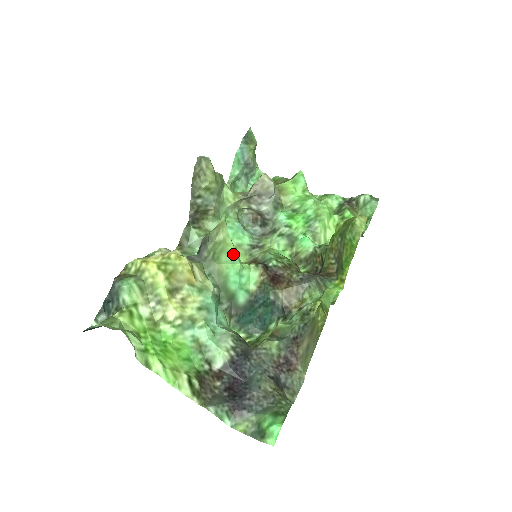
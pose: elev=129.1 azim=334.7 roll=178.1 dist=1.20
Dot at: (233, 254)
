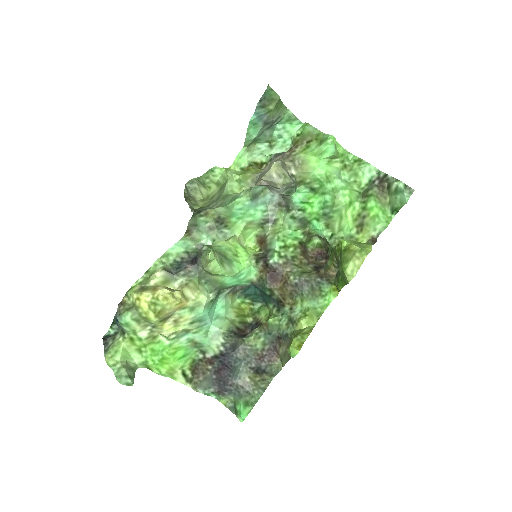
Dot at: (224, 275)
